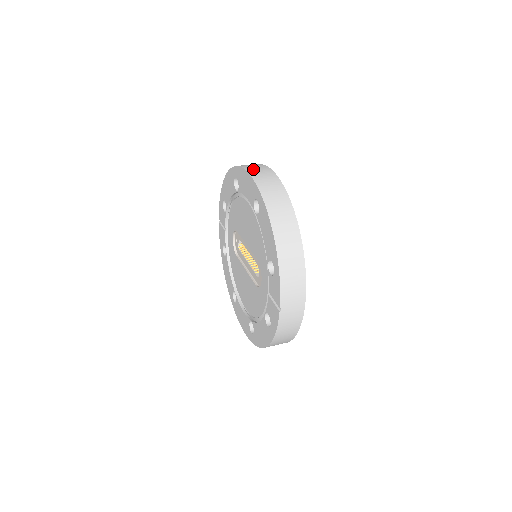
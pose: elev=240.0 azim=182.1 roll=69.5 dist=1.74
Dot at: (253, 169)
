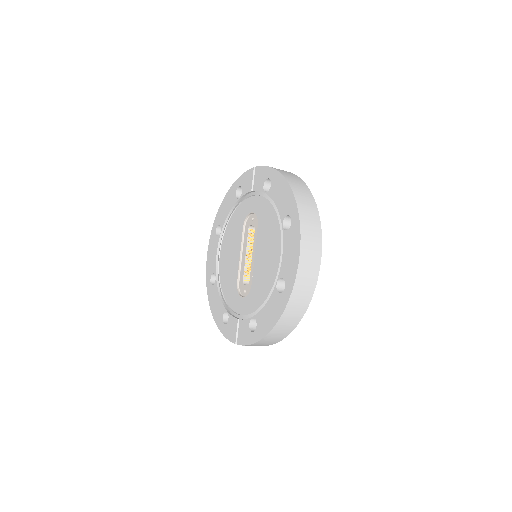
Dot at: (307, 252)
